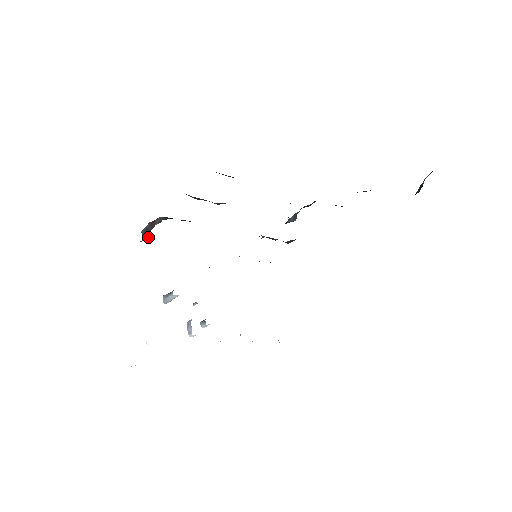
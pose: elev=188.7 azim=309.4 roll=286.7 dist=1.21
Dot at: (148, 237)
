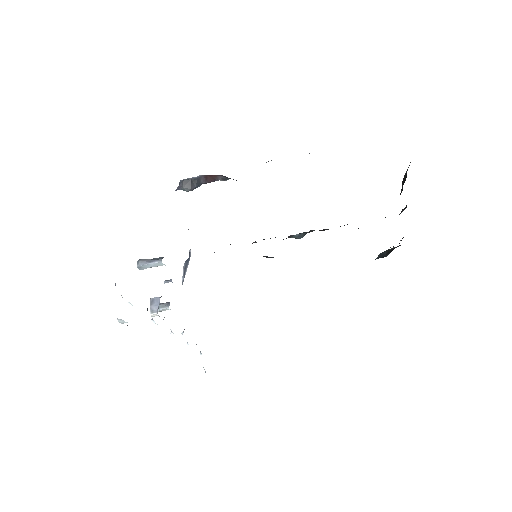
Dot at: (189, 189)
